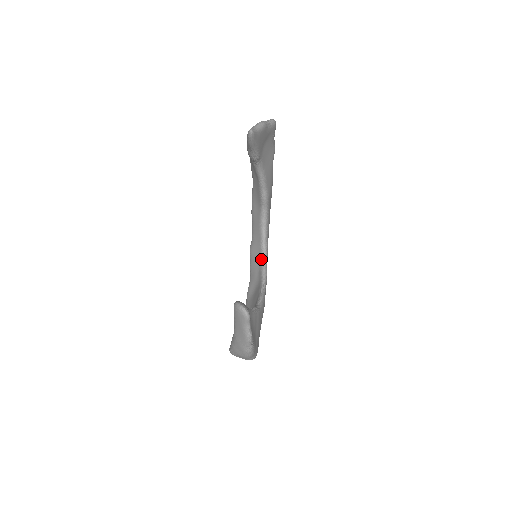
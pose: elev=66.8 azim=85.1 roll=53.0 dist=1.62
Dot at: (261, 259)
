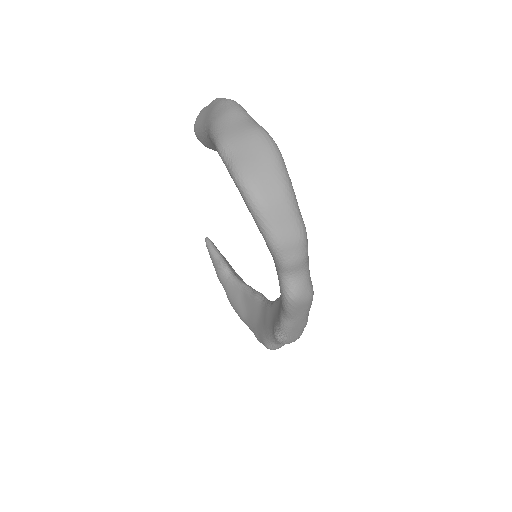
Dot at: occluded
